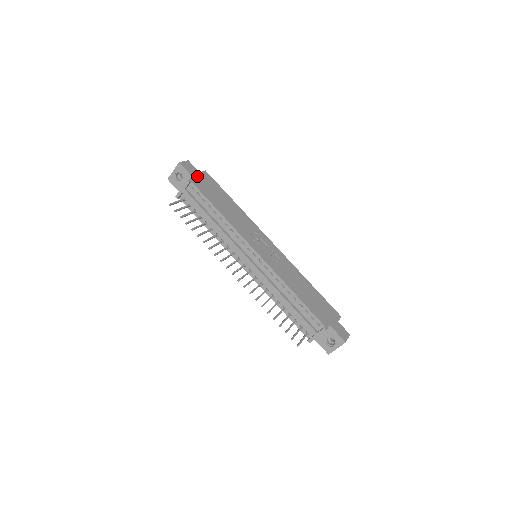
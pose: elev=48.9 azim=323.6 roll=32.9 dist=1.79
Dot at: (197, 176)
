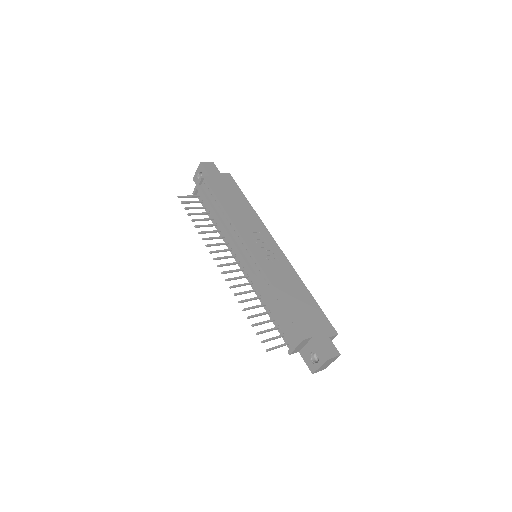
Dot at: (215, 175)
